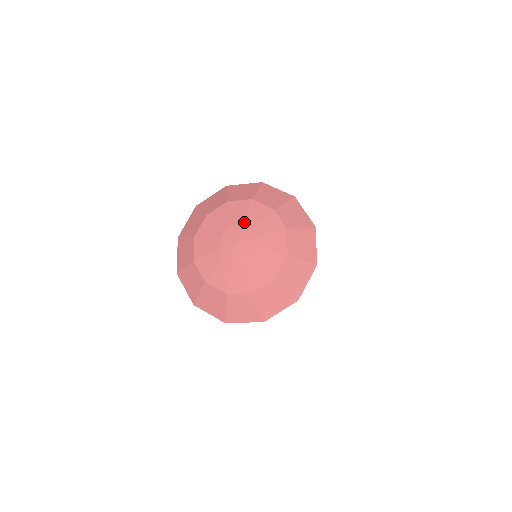
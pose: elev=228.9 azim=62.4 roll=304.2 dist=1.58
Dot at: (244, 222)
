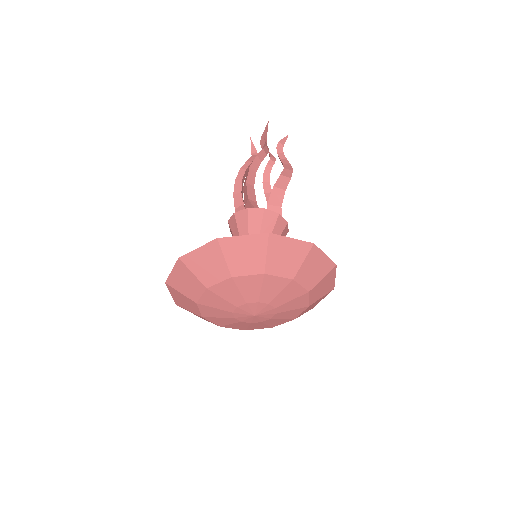
Dot at: (260, 299)
